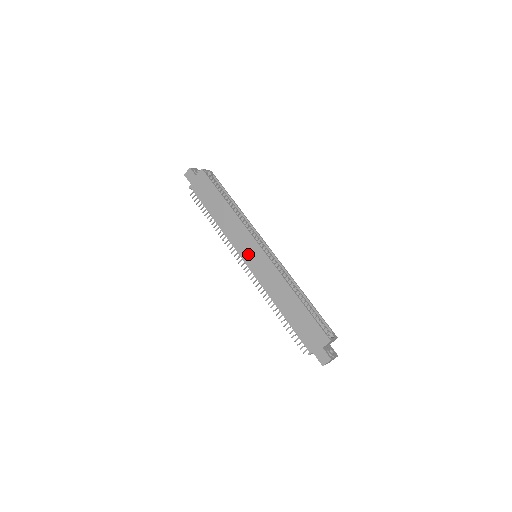
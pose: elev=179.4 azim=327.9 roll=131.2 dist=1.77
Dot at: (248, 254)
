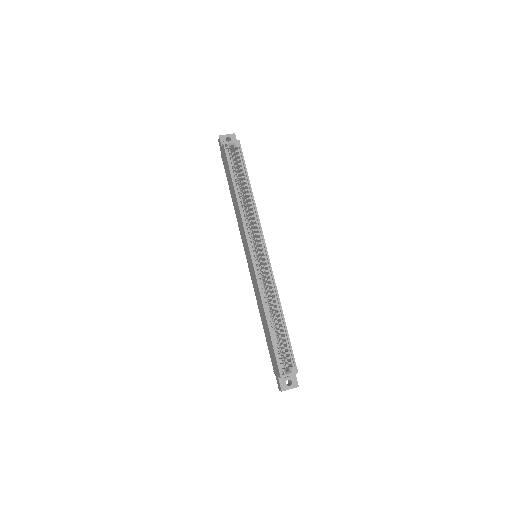
Dot at: (247, 254)
